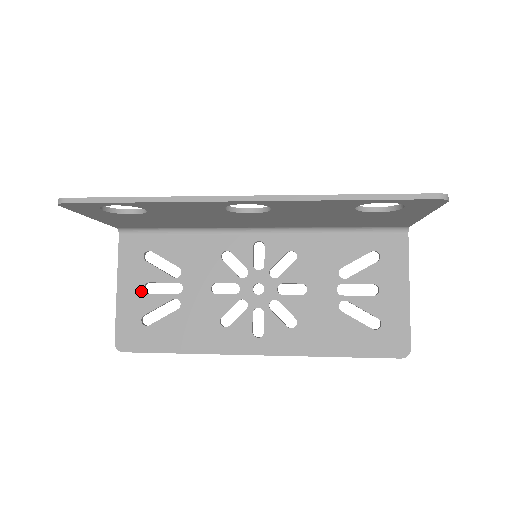
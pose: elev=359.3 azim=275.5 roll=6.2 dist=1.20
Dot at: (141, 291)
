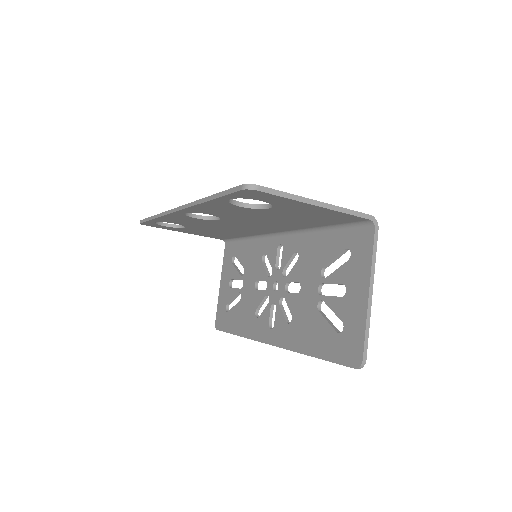
Dot at: (228, 286)
